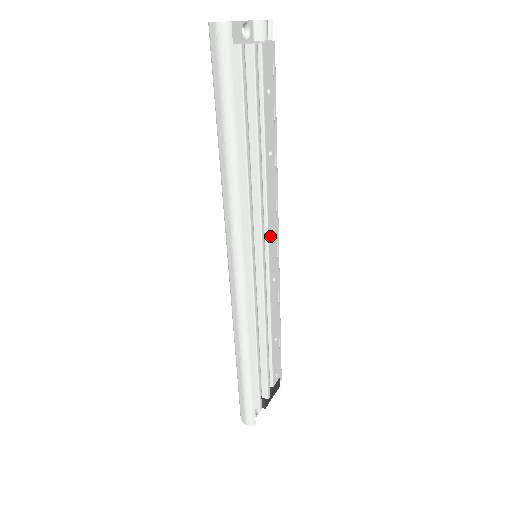
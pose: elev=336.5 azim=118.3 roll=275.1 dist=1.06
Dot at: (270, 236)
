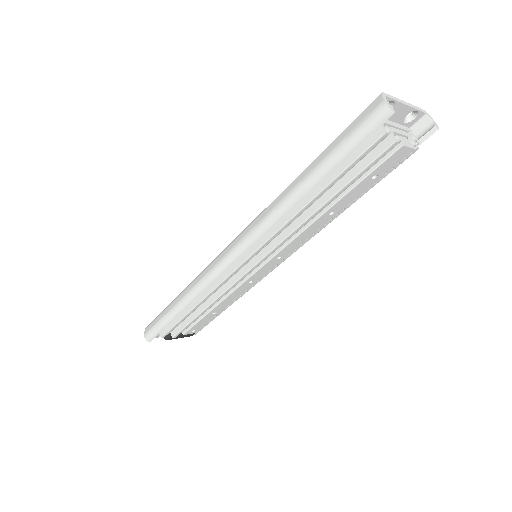
Dot at: (275, 258)
